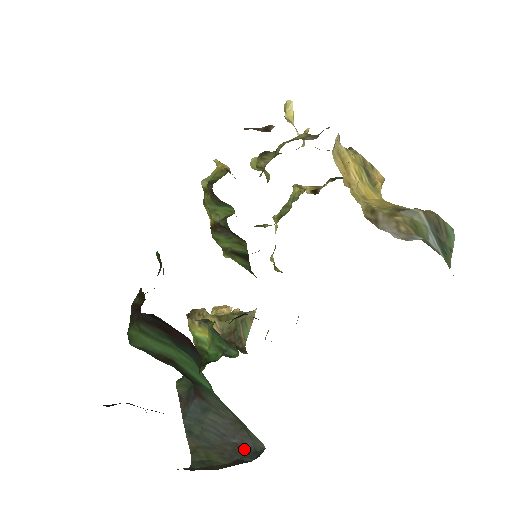
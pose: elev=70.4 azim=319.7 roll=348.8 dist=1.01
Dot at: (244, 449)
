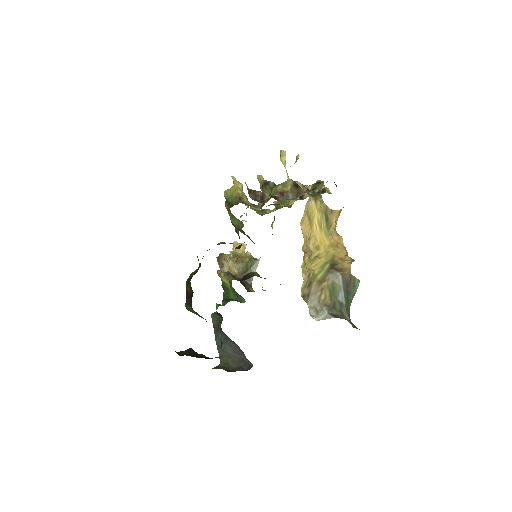
Dot at: (244, 362)
